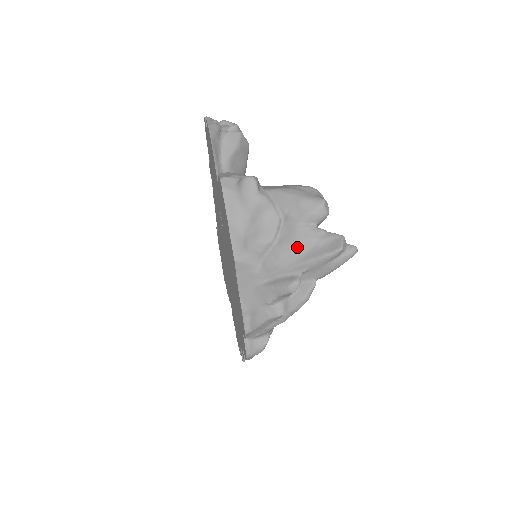
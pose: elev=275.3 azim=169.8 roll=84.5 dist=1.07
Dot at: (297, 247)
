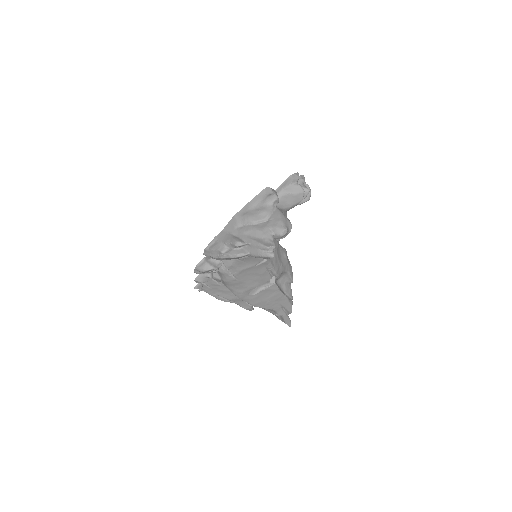
Dot at: (257, 233)
